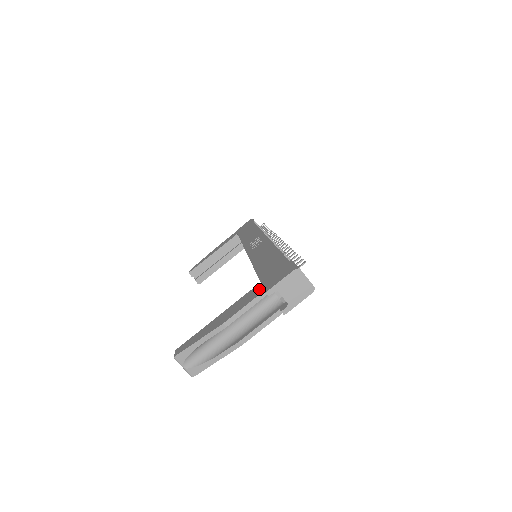
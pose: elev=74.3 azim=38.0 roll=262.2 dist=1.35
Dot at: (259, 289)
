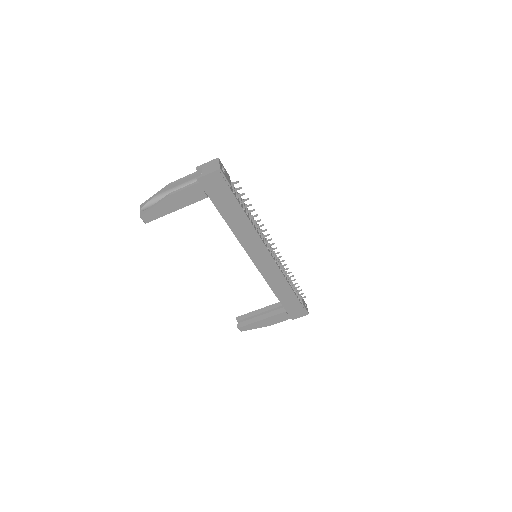
Dot at: occluded
